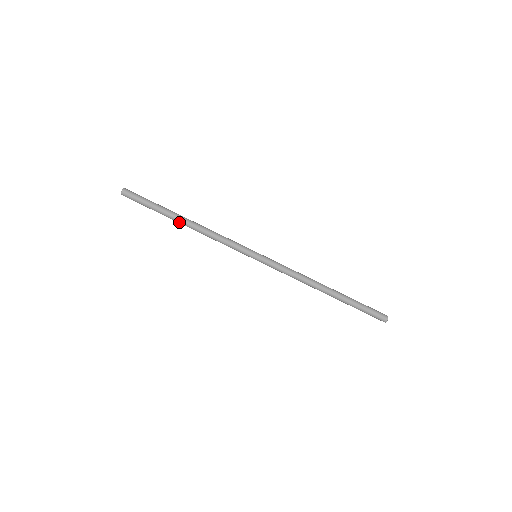
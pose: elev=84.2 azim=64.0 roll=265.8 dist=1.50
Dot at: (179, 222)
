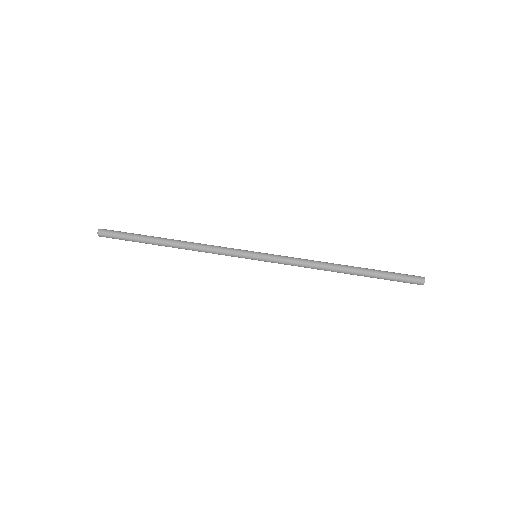
Dot at: (165, 246)
